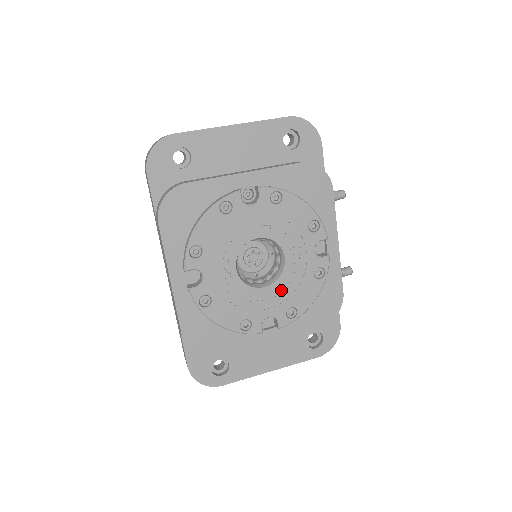
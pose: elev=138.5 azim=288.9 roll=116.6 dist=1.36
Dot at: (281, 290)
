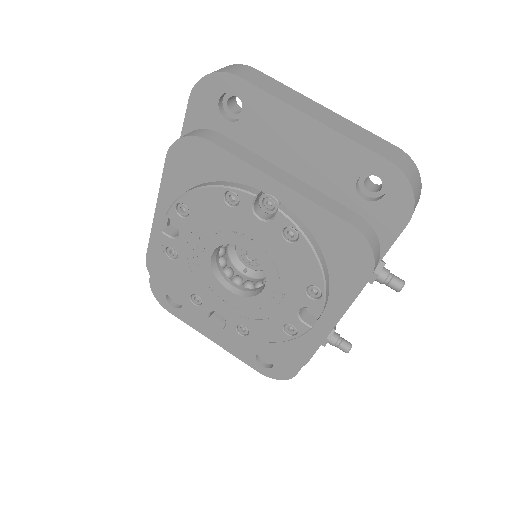
Dot at: (244, 307)
